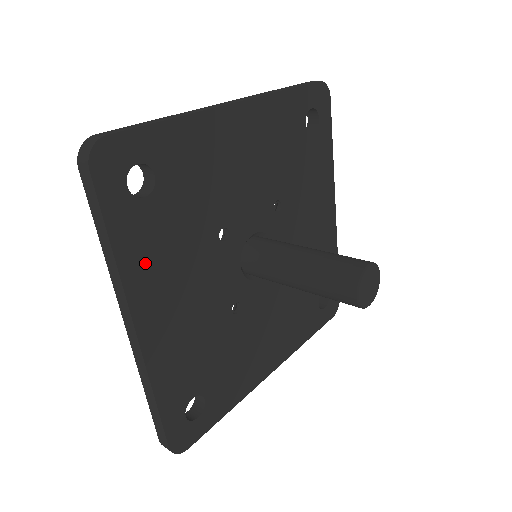
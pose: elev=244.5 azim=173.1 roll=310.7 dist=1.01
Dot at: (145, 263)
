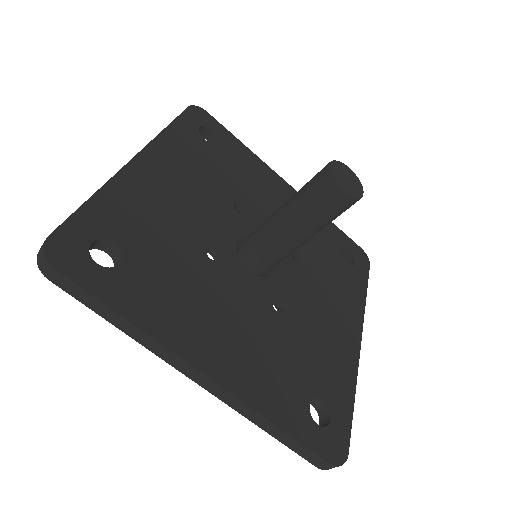
Dot at: (164, 314)
